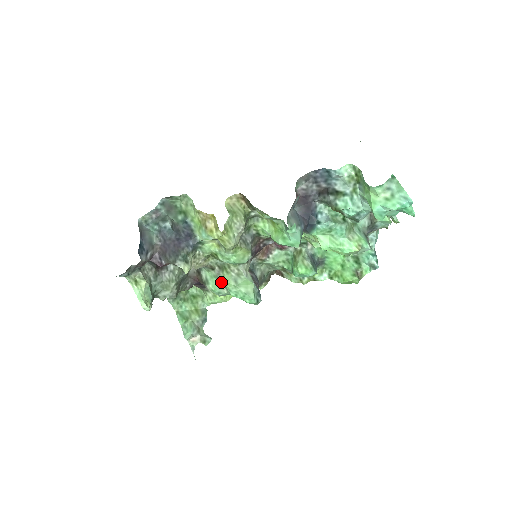
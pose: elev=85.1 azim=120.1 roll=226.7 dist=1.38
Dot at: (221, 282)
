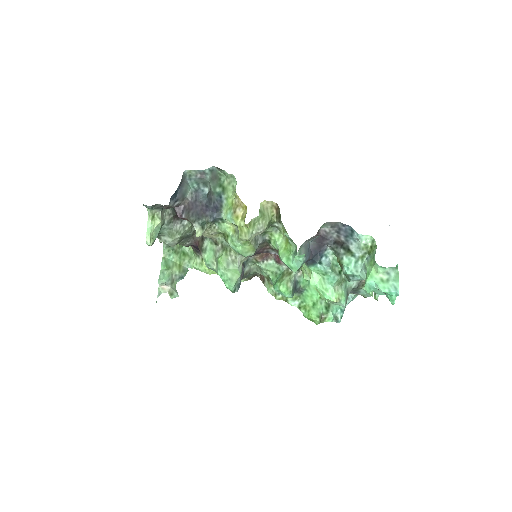
Dot at: (216, 258)
